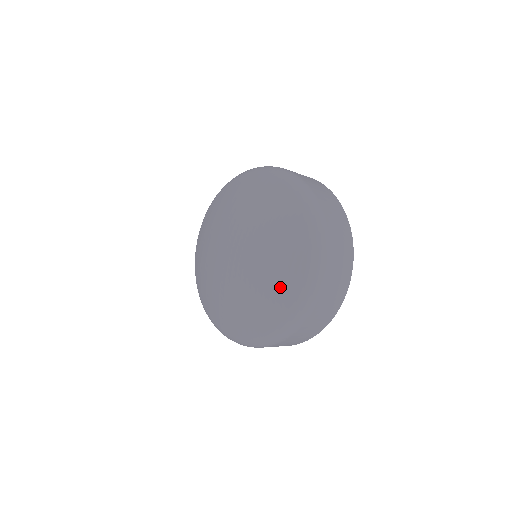
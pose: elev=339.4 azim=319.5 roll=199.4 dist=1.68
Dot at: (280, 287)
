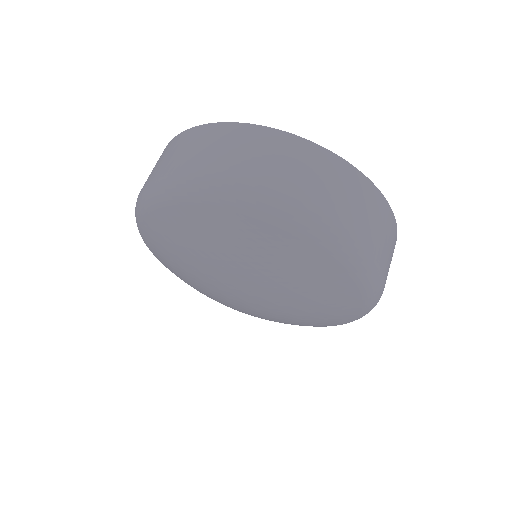
Dot at: (327, 321)
